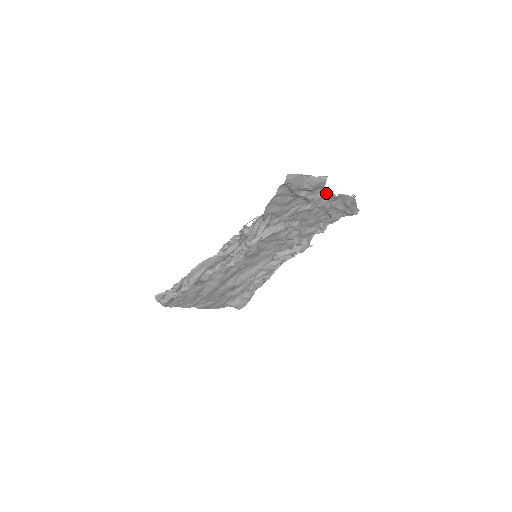
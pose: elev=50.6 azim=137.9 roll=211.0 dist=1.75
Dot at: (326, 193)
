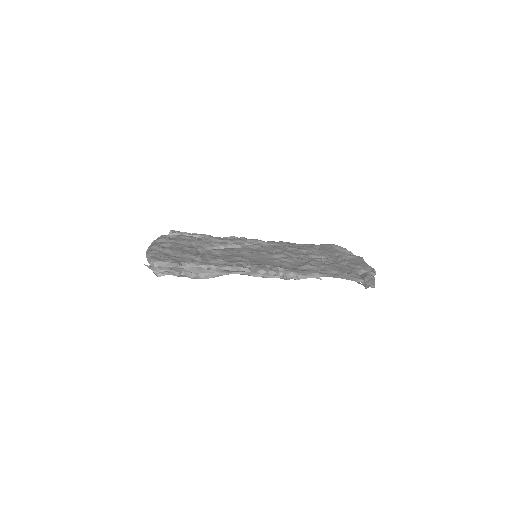
Dot at: (353, 262)
